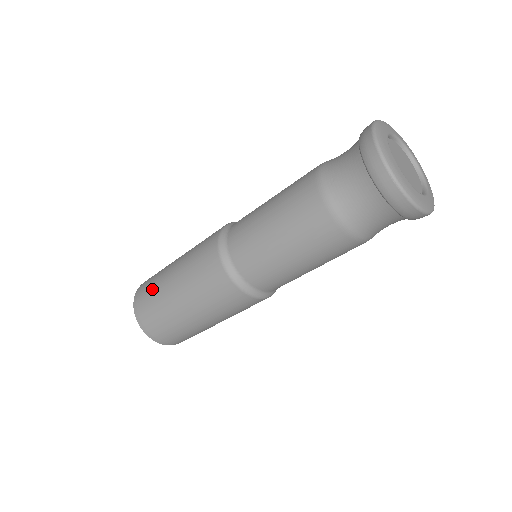
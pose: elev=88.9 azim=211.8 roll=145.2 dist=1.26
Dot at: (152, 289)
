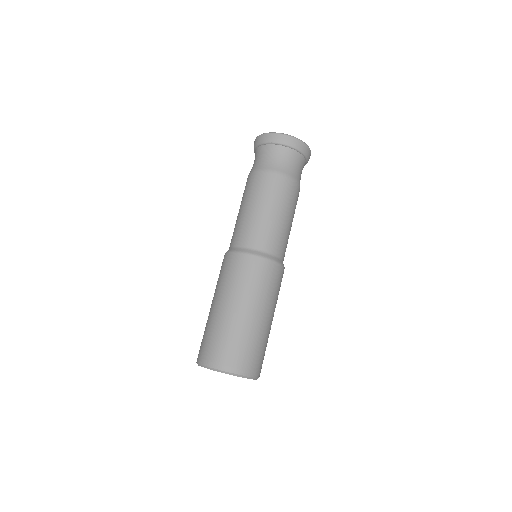
Dot at: (208, 334)
